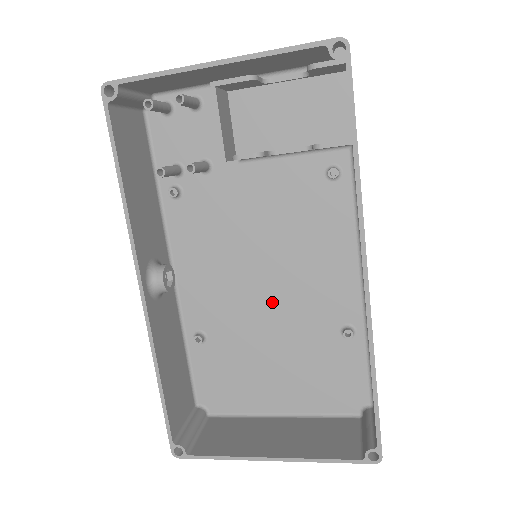
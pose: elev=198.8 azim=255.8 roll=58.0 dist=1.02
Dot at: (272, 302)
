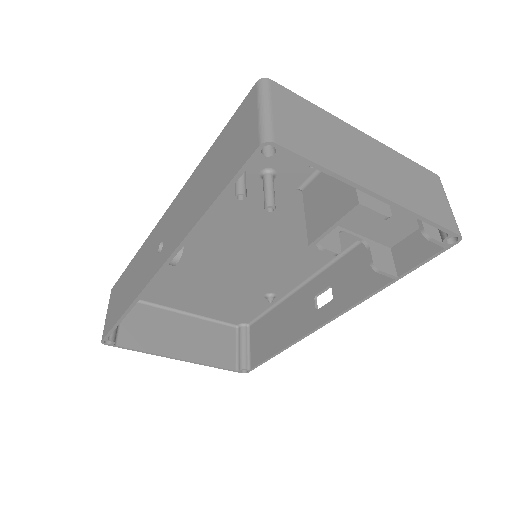
Dot at: (235, 267)
